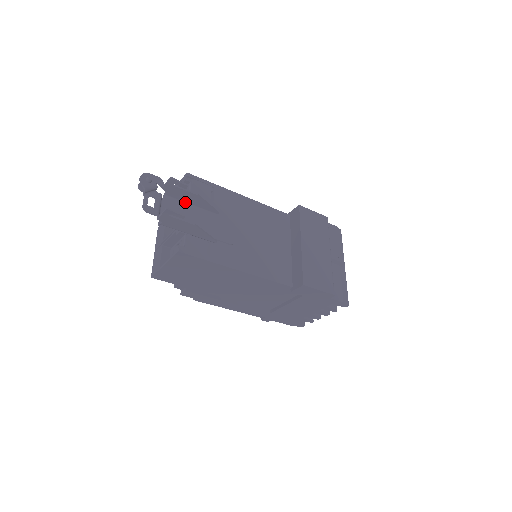
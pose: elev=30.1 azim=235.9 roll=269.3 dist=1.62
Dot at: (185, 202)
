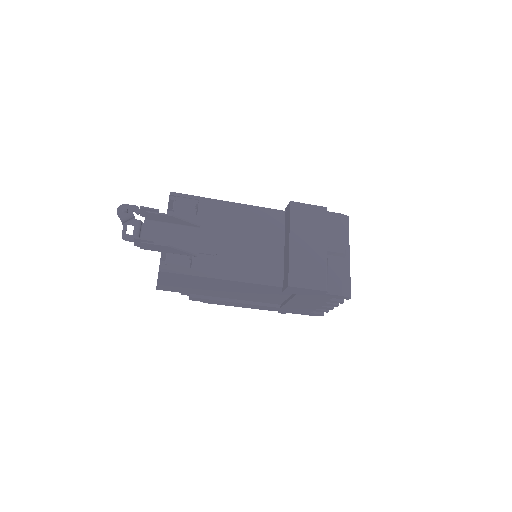
Dot at: (166, 222)
